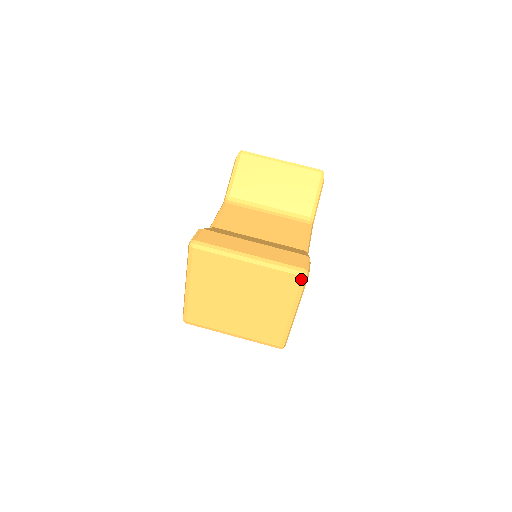
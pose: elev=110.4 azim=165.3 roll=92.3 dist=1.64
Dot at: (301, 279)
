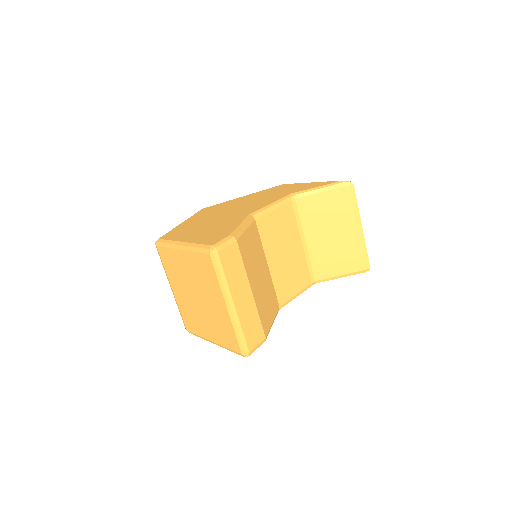
Dot at: (240, 353)
